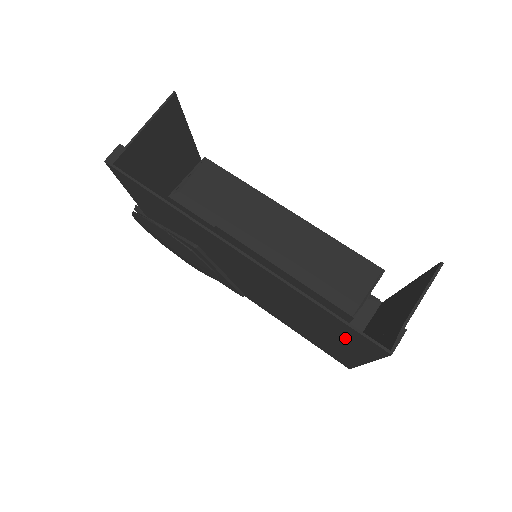
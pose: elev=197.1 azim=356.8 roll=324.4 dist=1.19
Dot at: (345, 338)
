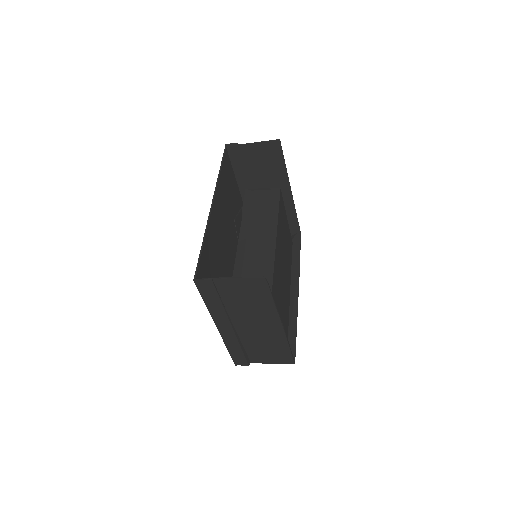
Dot at: occluded
